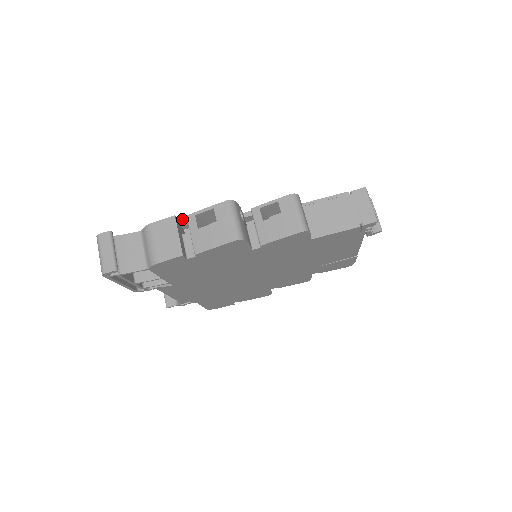
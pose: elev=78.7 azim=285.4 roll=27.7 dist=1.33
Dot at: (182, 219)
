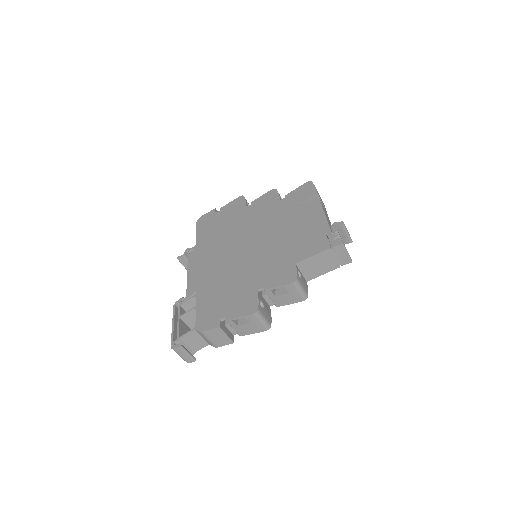
Dot at: (221, 319)
